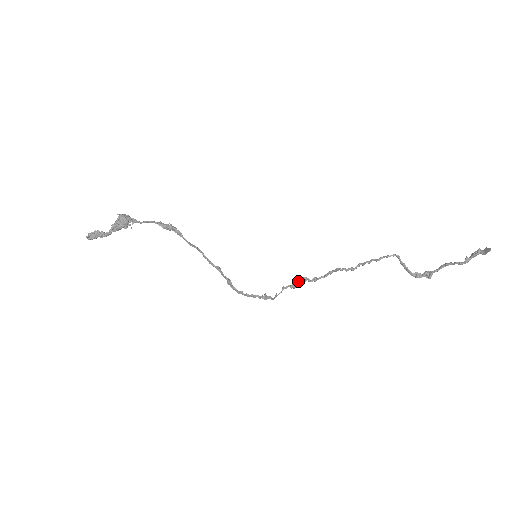
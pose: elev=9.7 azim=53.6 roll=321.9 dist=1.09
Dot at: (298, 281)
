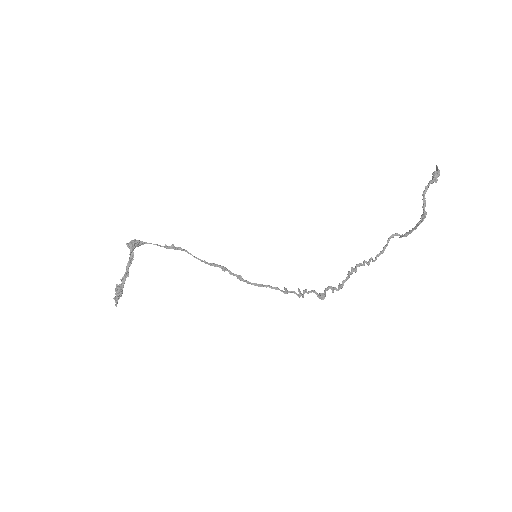
Dot at: (324, 292)
